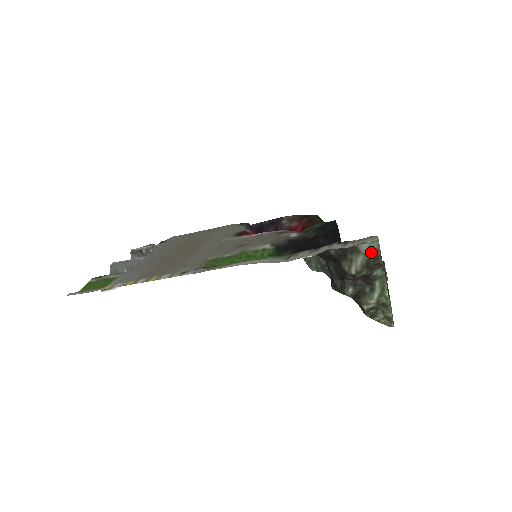
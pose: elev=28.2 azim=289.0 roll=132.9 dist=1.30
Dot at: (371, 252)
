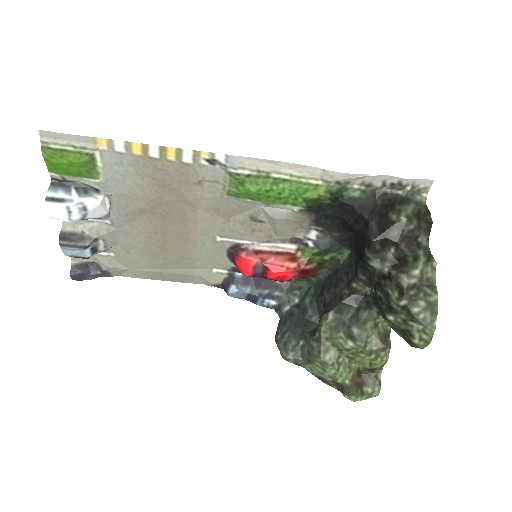
Dot at: (421, 206)
